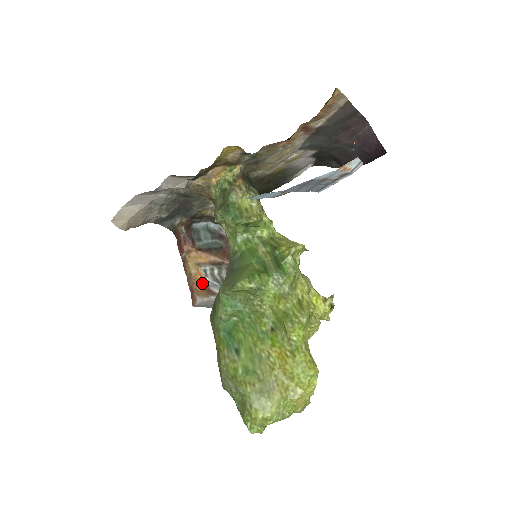
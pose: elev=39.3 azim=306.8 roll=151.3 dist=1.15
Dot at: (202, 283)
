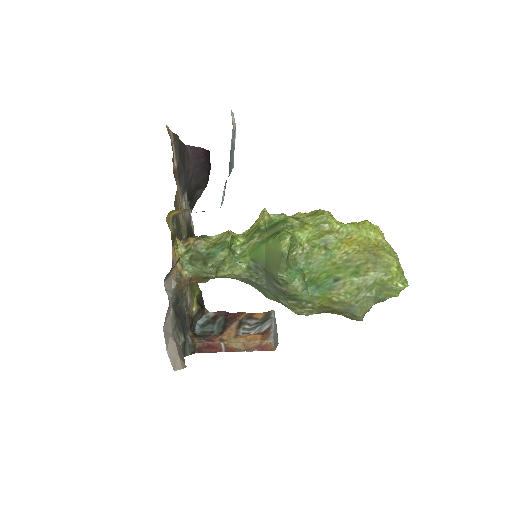
Dot at: (255, 336)
